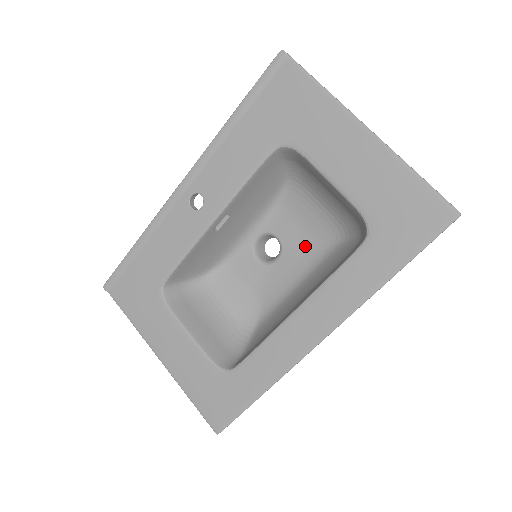
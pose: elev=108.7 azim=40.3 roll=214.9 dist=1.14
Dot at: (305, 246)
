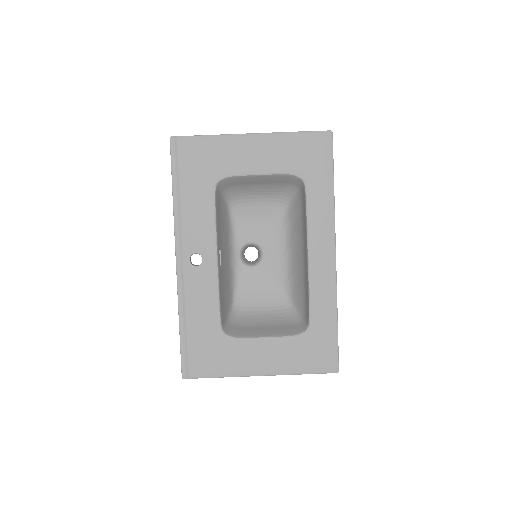
Dot at: (270, 230)
